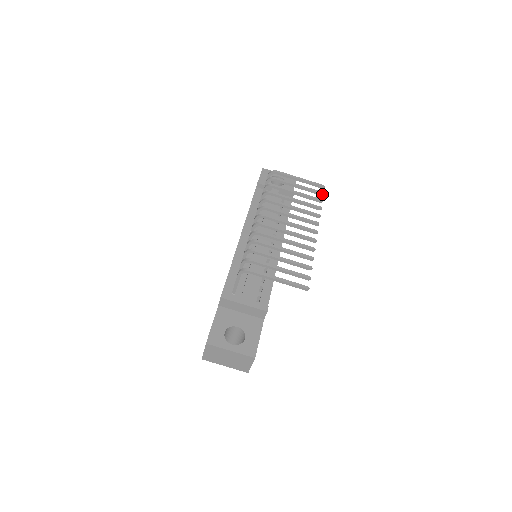
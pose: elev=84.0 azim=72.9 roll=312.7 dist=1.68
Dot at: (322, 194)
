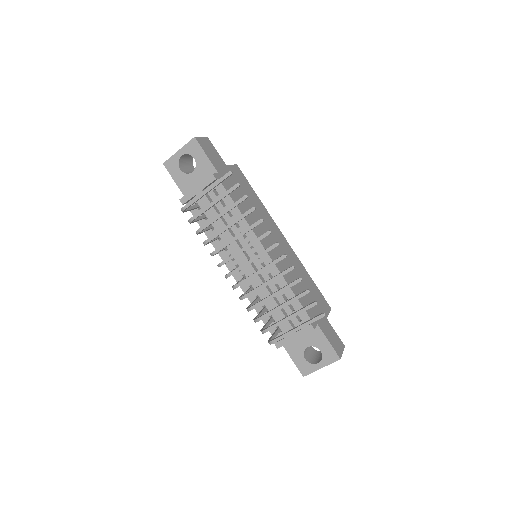
Dot at: occluded
